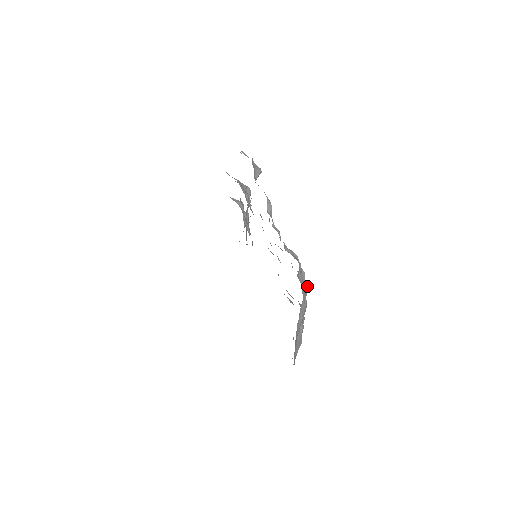
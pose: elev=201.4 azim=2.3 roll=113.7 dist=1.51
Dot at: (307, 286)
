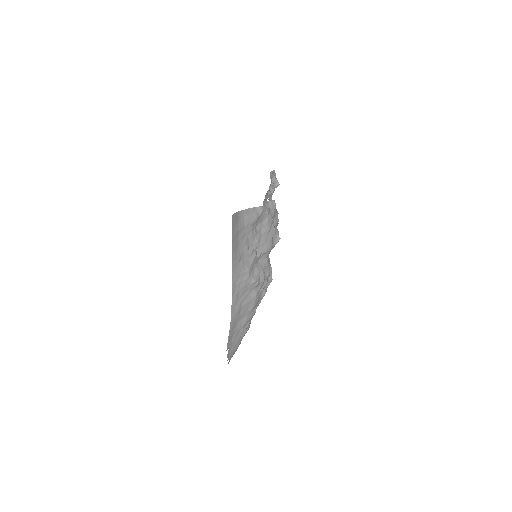
Dot at: (278, 235)
